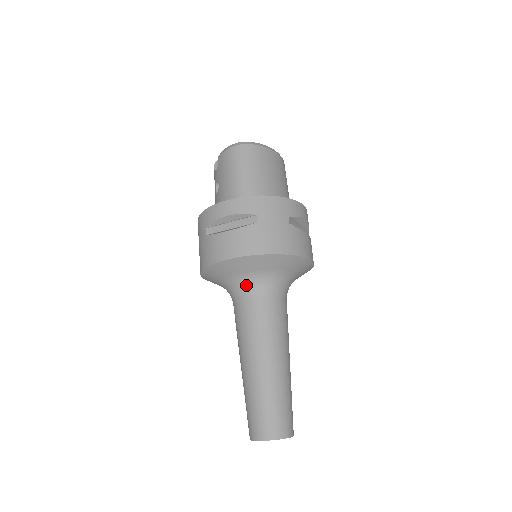
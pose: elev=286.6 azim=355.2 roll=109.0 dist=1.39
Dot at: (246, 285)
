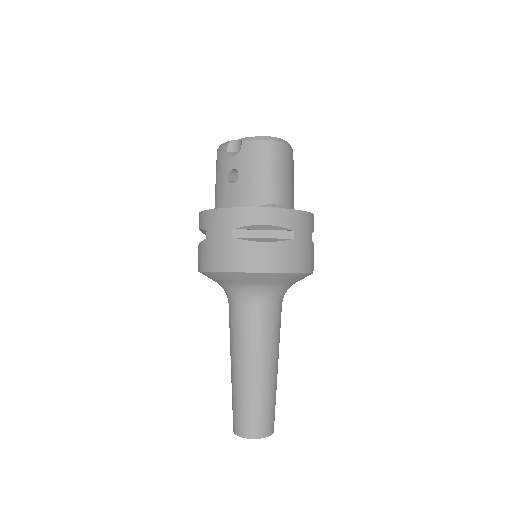
Dot at: (261, 294)
